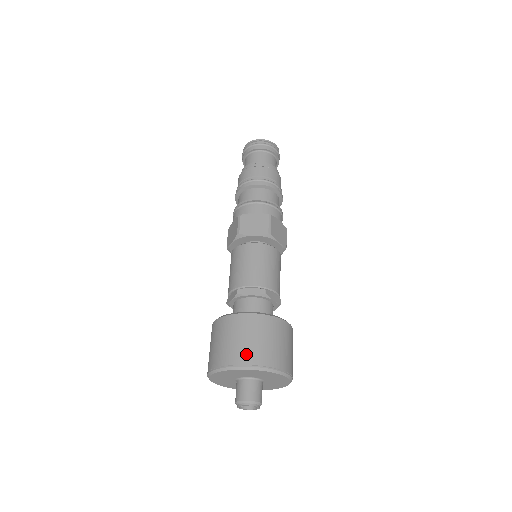
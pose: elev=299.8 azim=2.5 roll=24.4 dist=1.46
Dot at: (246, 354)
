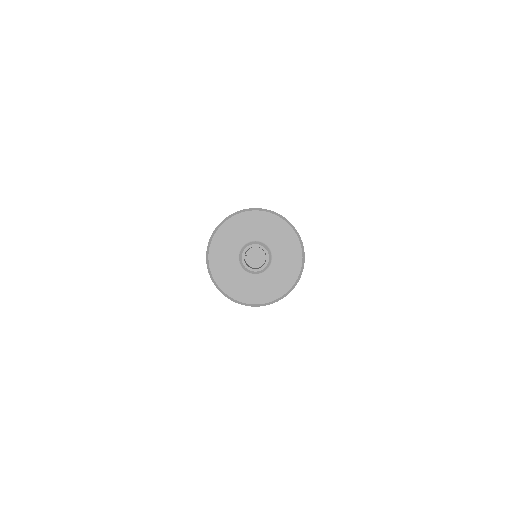
Dot at: occluded
